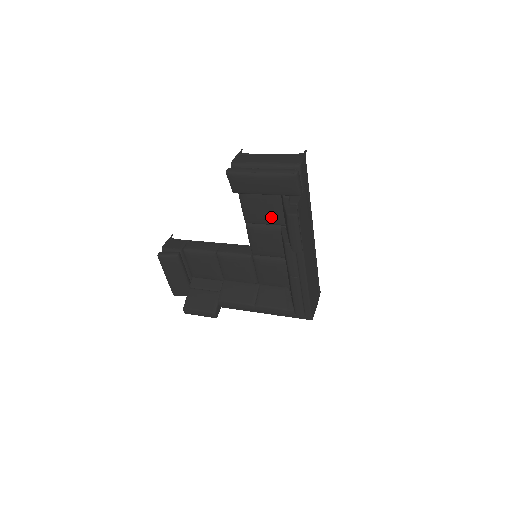
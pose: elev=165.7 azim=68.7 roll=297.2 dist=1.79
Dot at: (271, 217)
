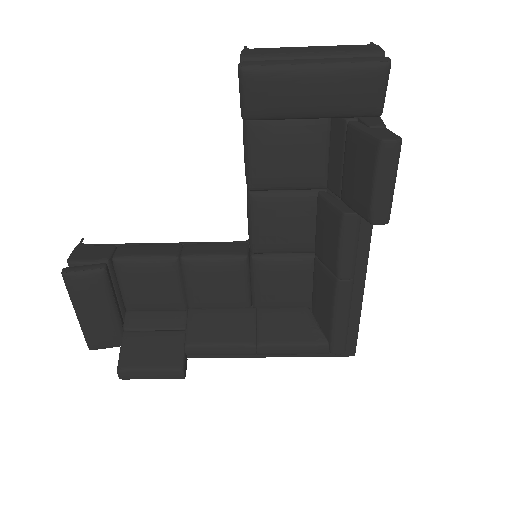
Dot at: (304, 172)
